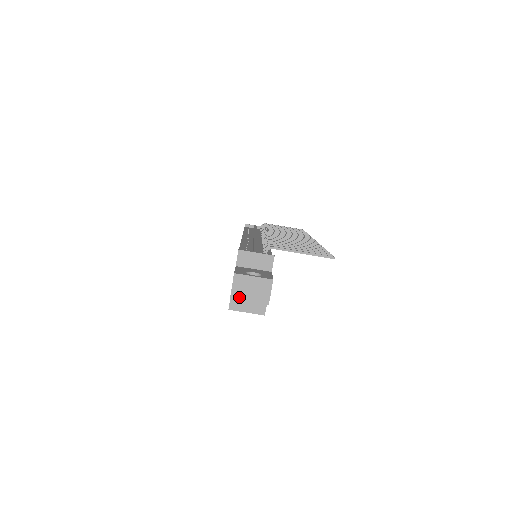
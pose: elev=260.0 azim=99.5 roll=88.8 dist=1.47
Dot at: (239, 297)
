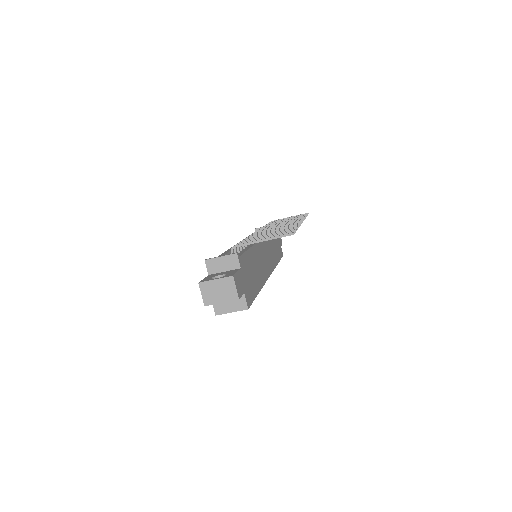
Dot at: (211, 302)
